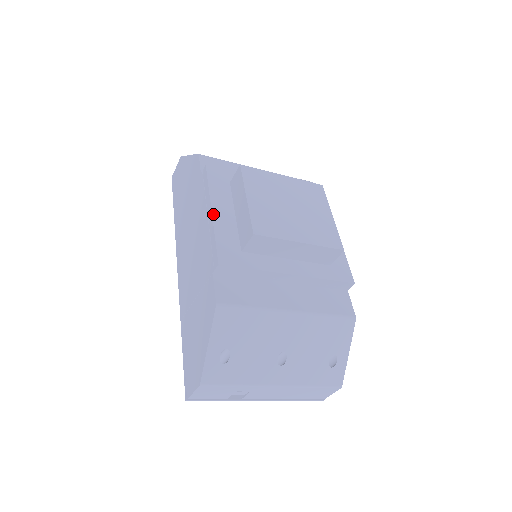
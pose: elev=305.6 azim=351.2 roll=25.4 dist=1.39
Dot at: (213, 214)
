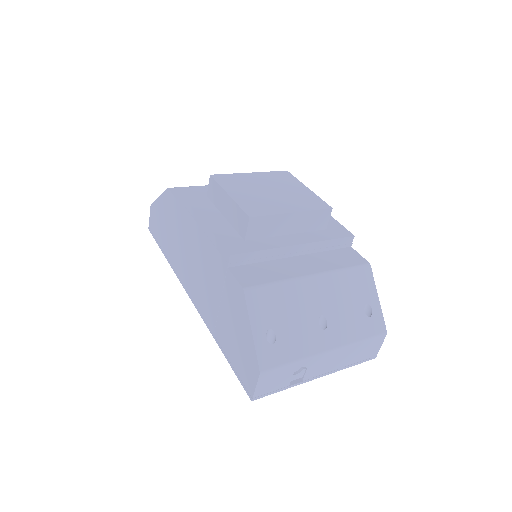
Dot at: (205, 222)
